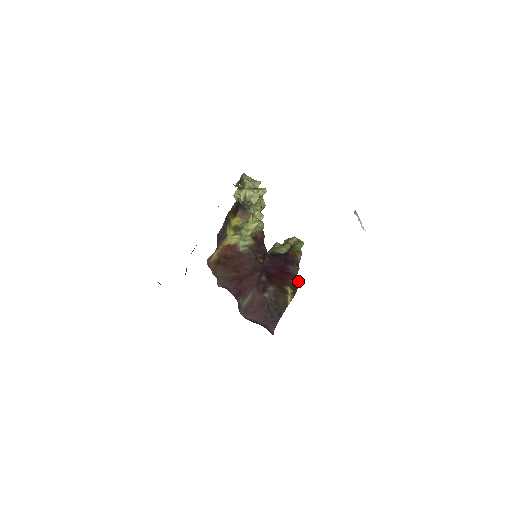
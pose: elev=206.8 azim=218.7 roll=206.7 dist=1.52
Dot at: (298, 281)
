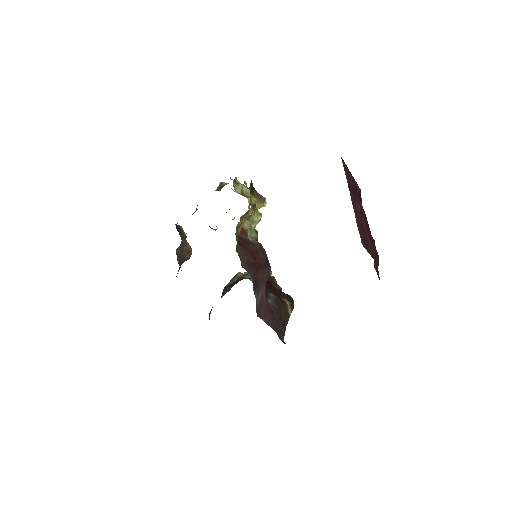
Dot at: (290, 296)
